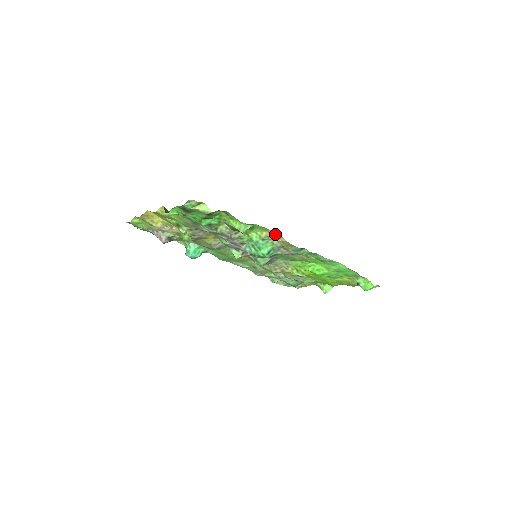
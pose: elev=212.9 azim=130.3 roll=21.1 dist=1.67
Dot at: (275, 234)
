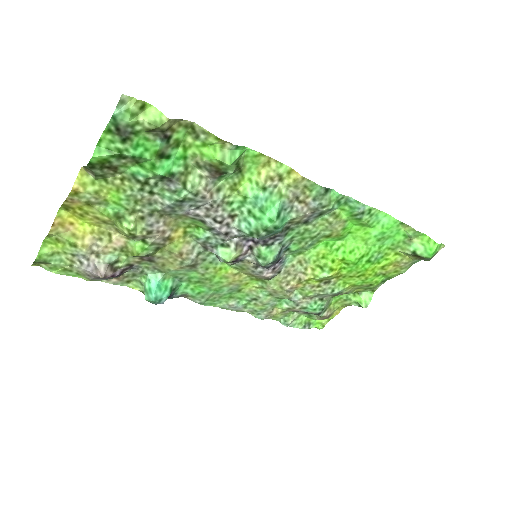
Dot at: (280, 167)
